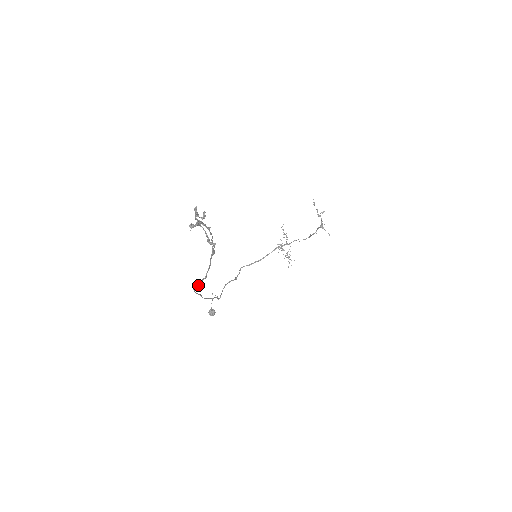
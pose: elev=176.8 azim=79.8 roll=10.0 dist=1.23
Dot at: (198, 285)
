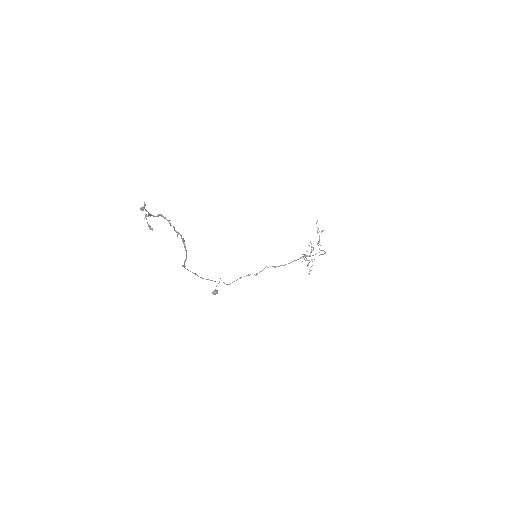
Dot at: (184, 264)
